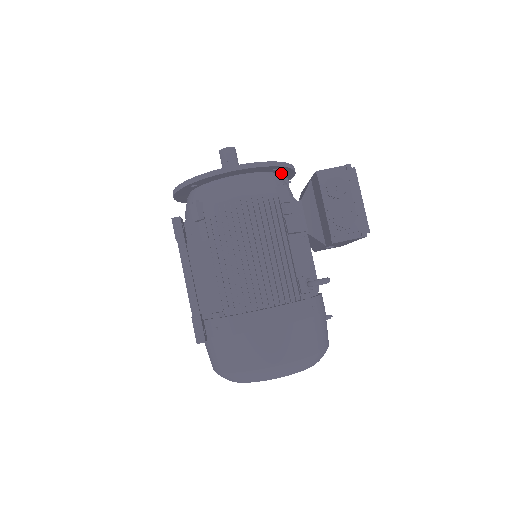
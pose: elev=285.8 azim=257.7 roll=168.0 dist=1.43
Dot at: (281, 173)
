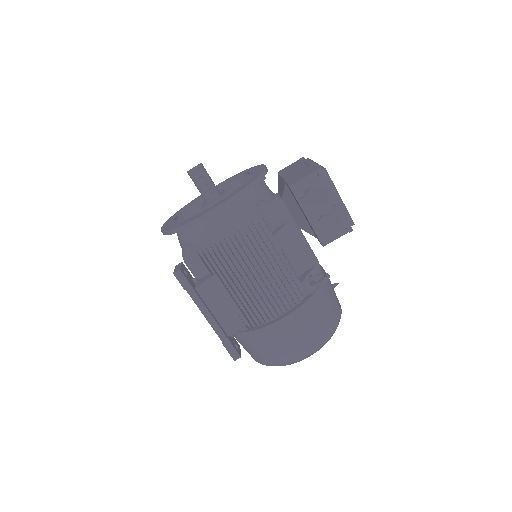
Dot at: occluded
